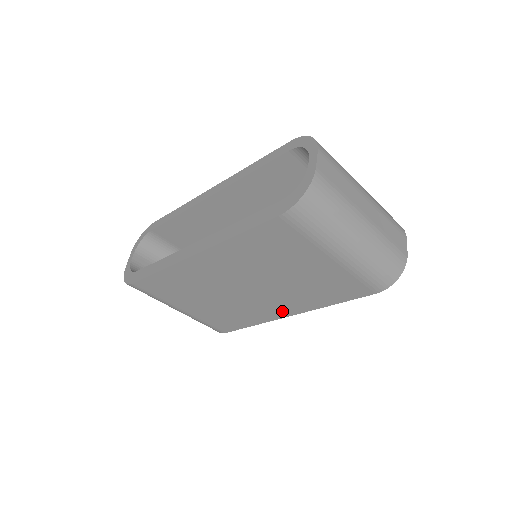
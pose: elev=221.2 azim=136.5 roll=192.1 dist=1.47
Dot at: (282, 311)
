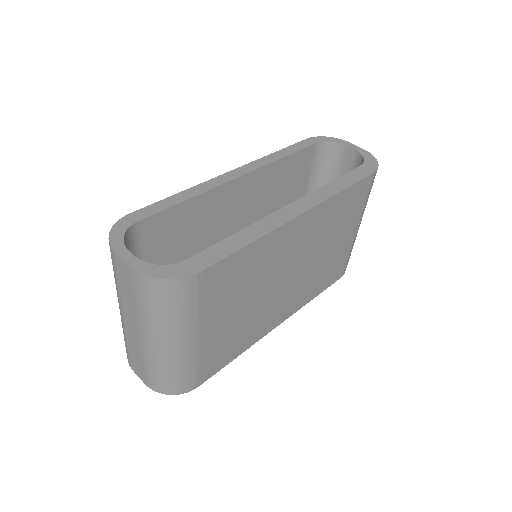
Dot at: (280, 316)
